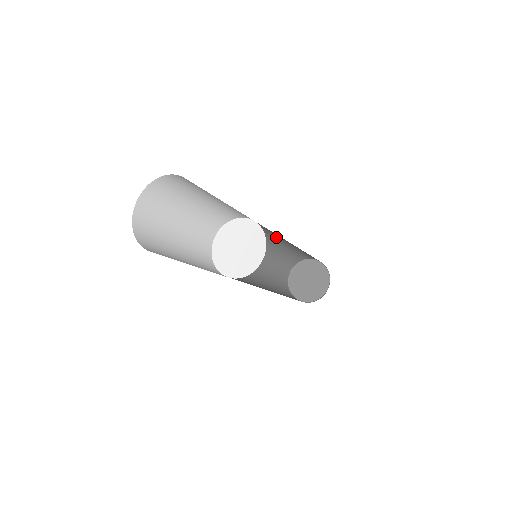
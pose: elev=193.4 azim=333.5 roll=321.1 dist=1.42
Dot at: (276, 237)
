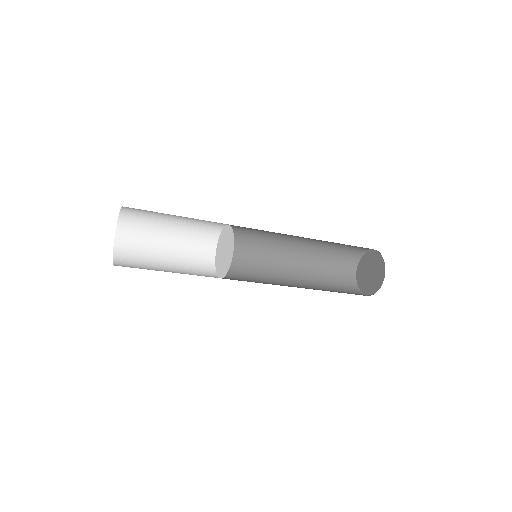
Dot at: occluded
